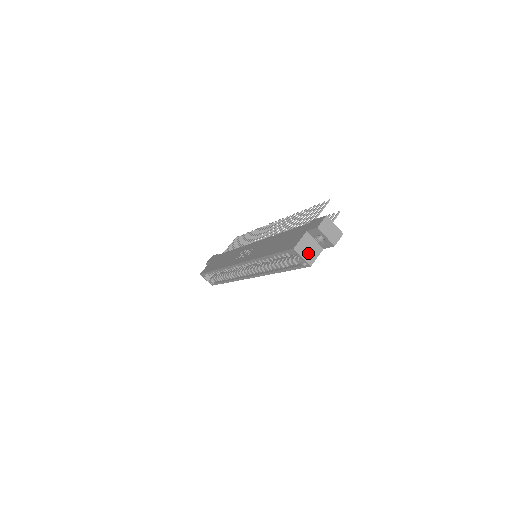
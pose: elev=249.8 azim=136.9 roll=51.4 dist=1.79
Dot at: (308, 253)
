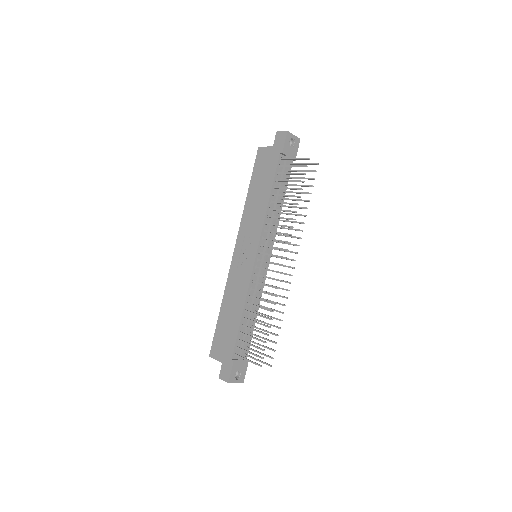
Dot at: occluded
